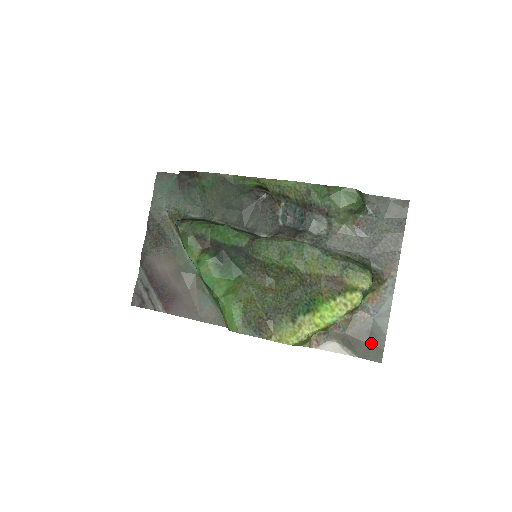
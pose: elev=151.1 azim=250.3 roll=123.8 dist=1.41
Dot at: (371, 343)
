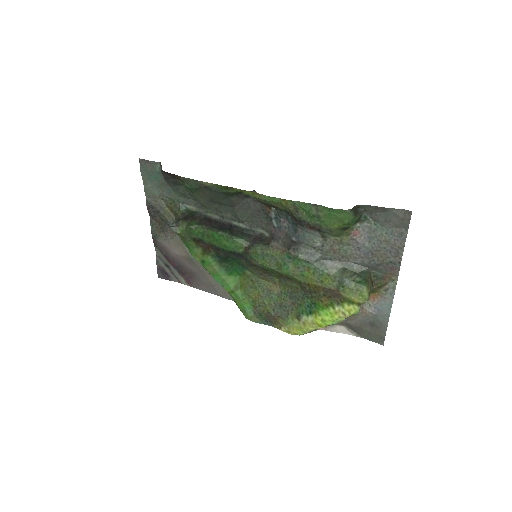
Dot at: (373, 332)
